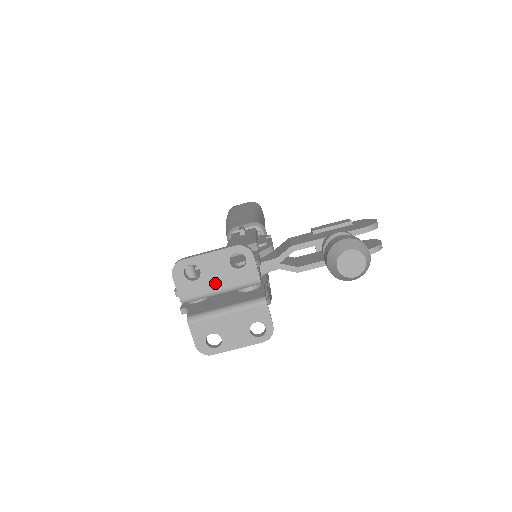
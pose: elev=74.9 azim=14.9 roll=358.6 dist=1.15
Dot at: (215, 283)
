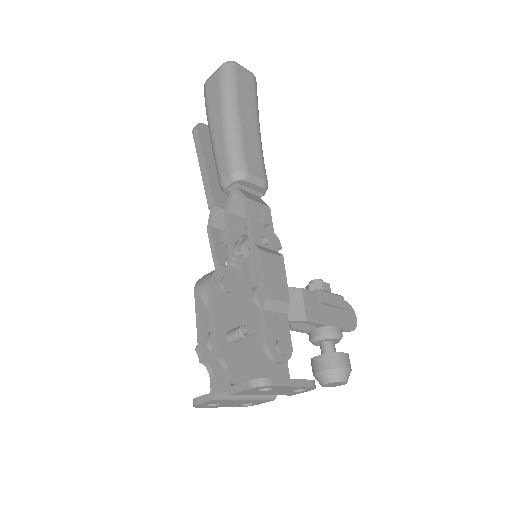
Dot at: (267, 393)
